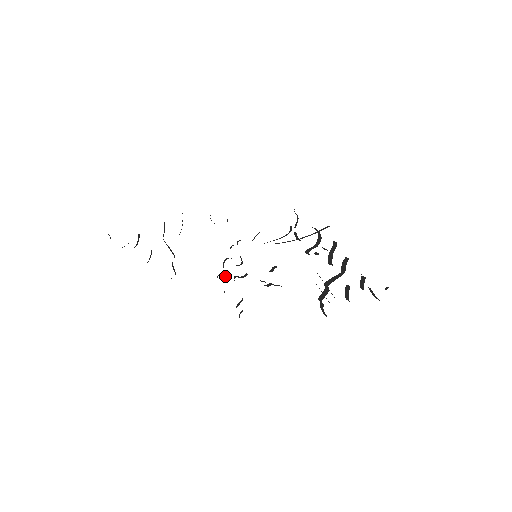
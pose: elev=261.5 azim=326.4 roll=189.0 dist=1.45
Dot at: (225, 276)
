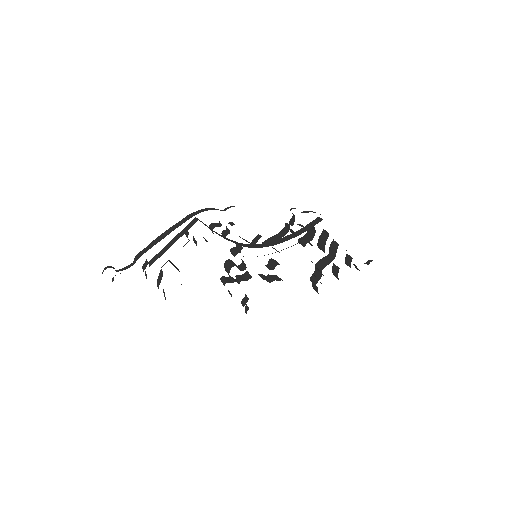
Dot at: (229, 279)
